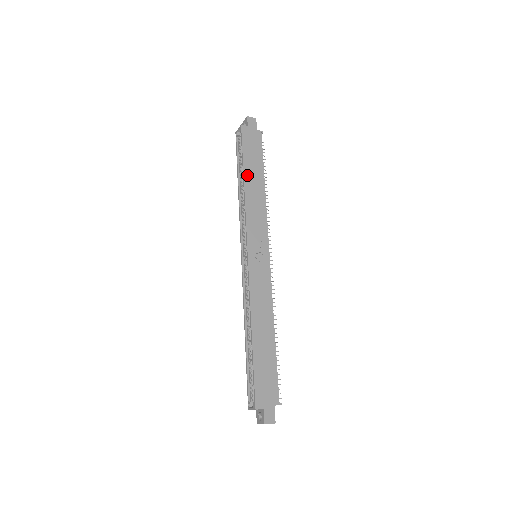
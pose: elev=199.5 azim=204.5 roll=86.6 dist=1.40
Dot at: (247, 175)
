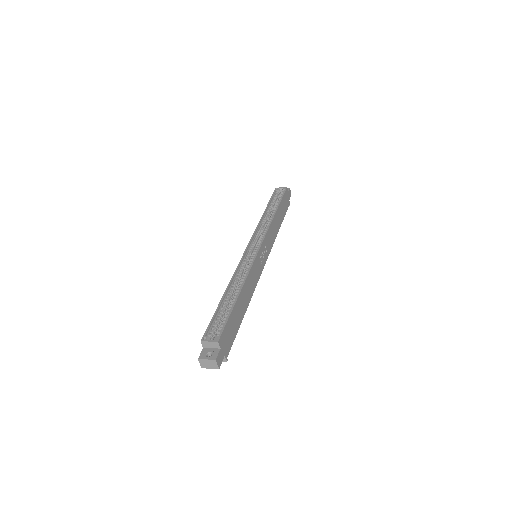
Dot at: (278, 211)
